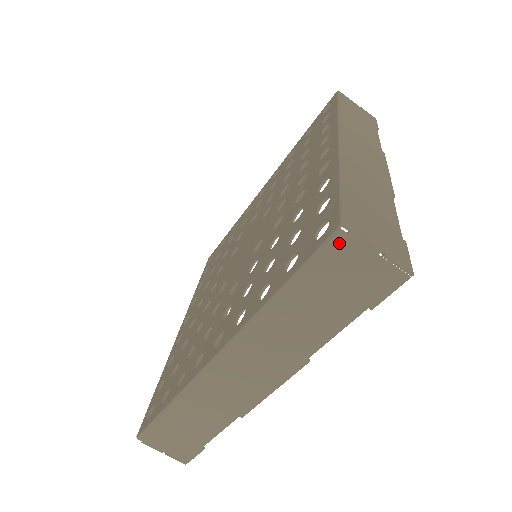
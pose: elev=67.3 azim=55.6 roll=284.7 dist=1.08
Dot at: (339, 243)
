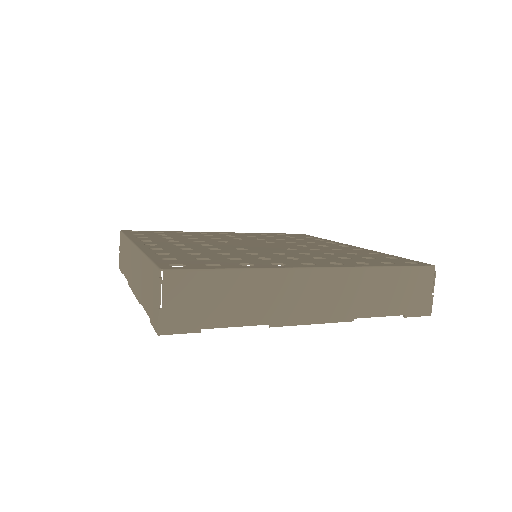
Dot at: (157, 275)
